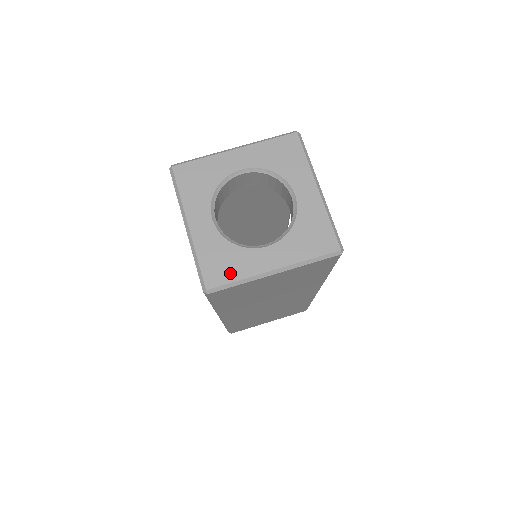
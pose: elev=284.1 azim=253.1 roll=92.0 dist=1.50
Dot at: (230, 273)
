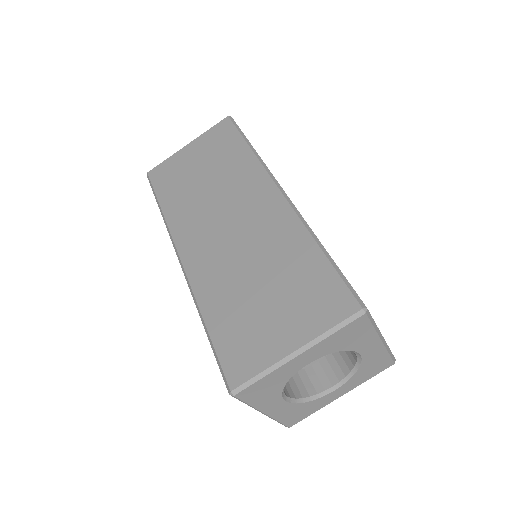
Dot at: (307, 414)
